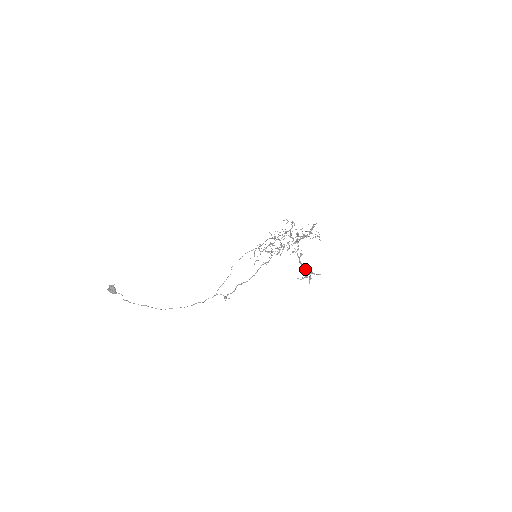
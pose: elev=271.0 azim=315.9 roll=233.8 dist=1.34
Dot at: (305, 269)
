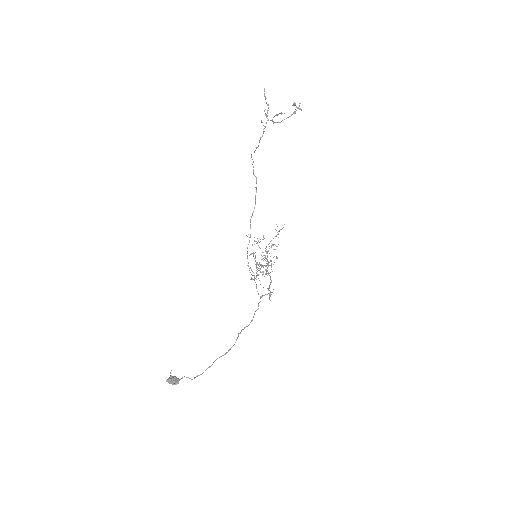
Dot at: occluded
